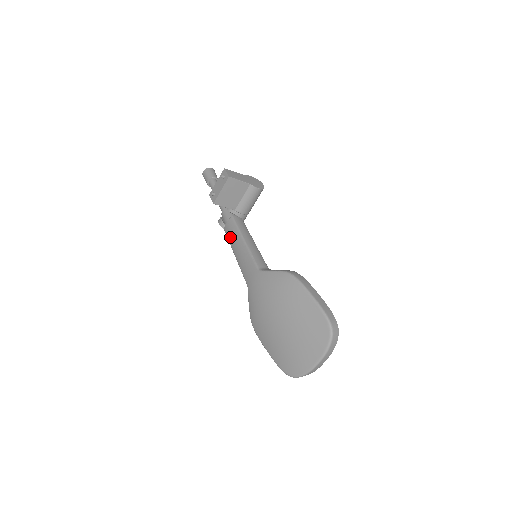
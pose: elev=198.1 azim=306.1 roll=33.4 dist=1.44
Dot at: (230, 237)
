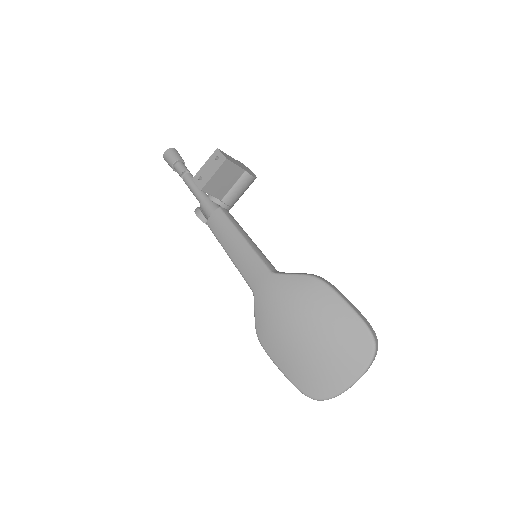
Dot at: (219, 232)
